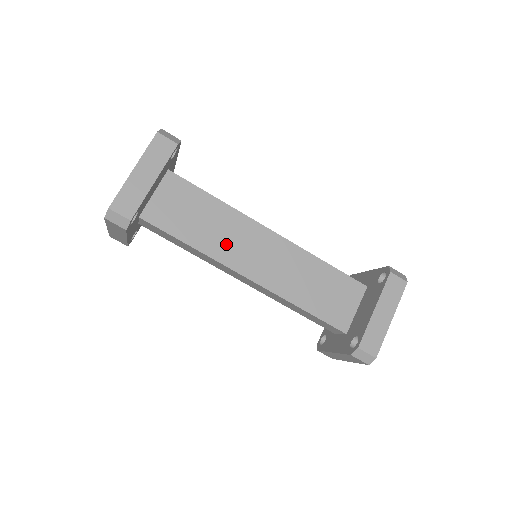
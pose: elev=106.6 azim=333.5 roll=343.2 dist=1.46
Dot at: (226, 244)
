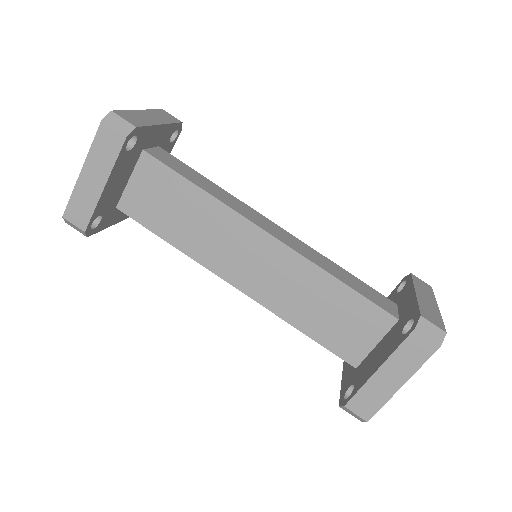
Dot at: (211, 246)
